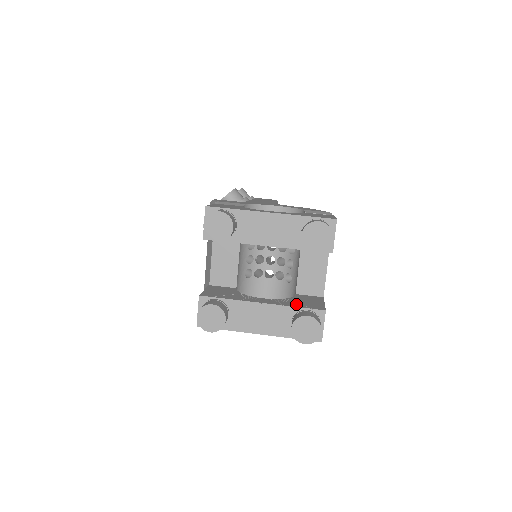
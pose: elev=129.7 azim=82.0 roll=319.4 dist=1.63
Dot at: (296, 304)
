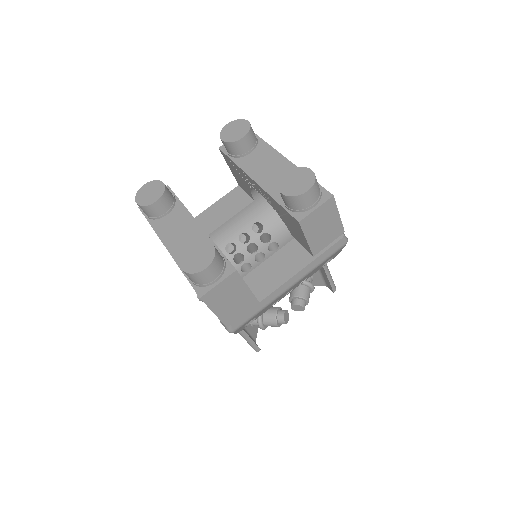
Dot at: occluded
